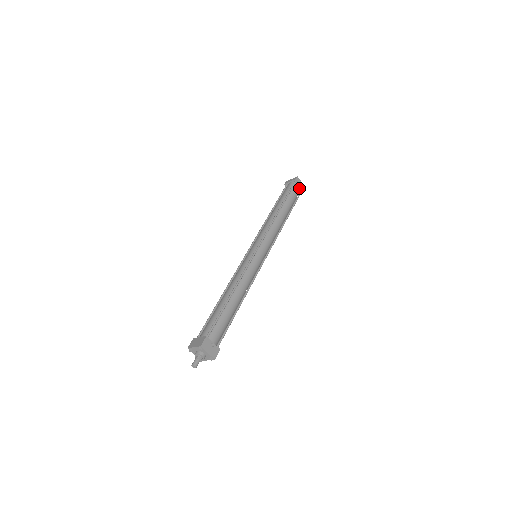
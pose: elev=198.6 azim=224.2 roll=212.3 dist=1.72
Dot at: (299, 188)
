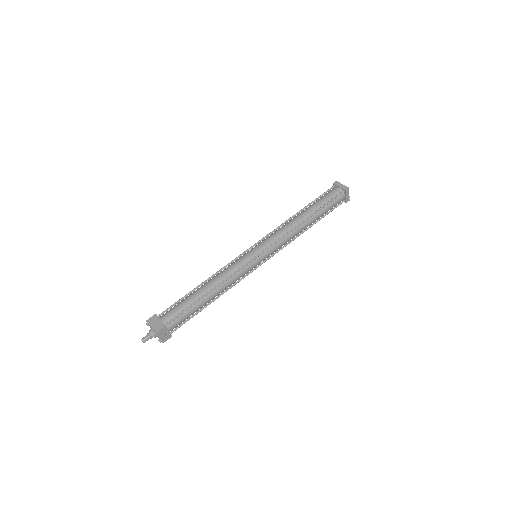
Dot at: (342, 199)
